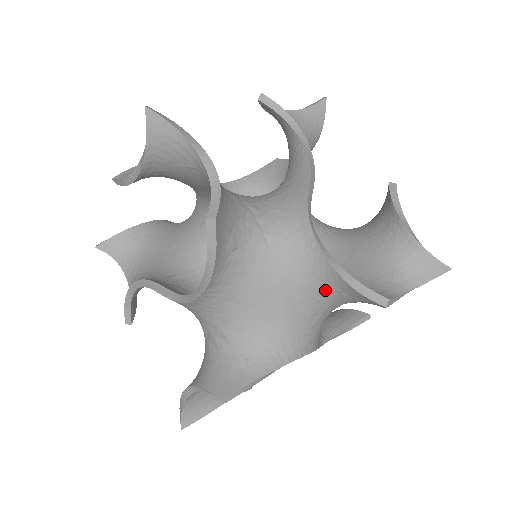
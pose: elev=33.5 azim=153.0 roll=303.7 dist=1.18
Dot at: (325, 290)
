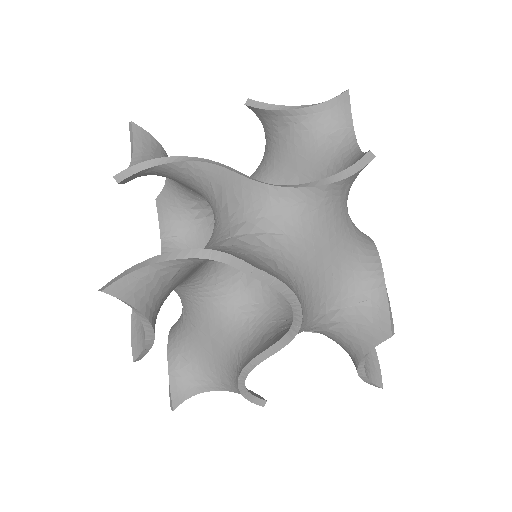
Dot at: (357, 288)
